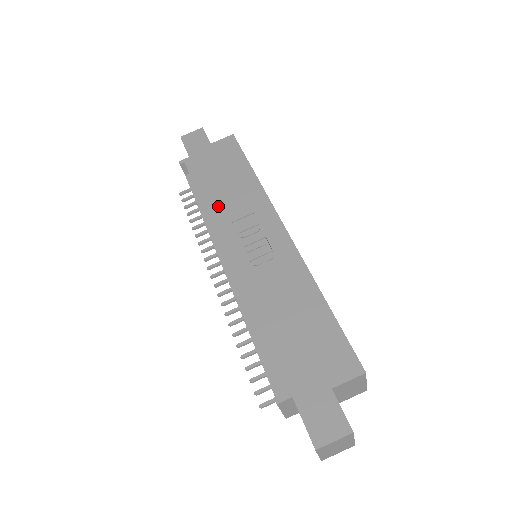
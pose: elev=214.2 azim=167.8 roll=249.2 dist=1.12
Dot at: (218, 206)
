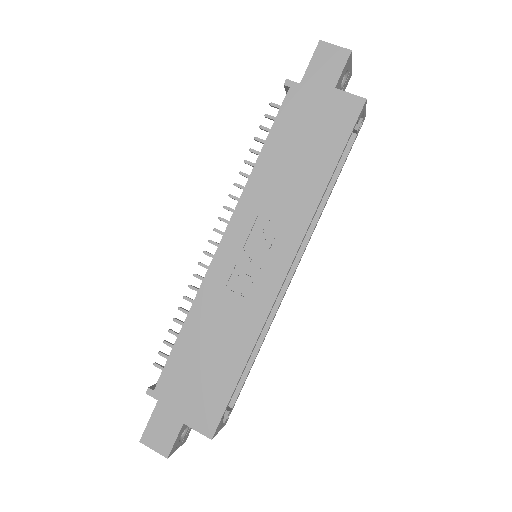
Dot at: (264, 183)
